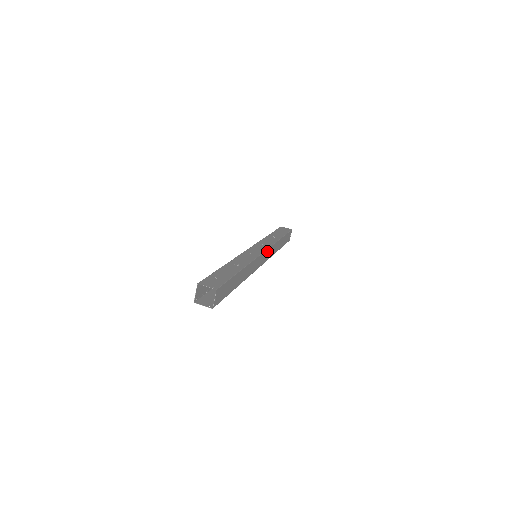
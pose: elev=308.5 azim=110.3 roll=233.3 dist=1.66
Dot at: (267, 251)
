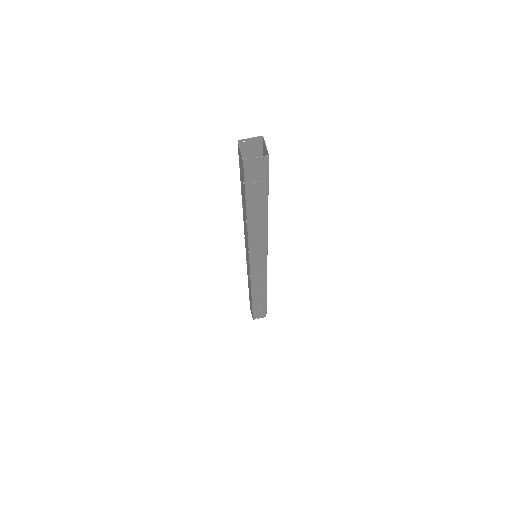
Dot at: occluded
